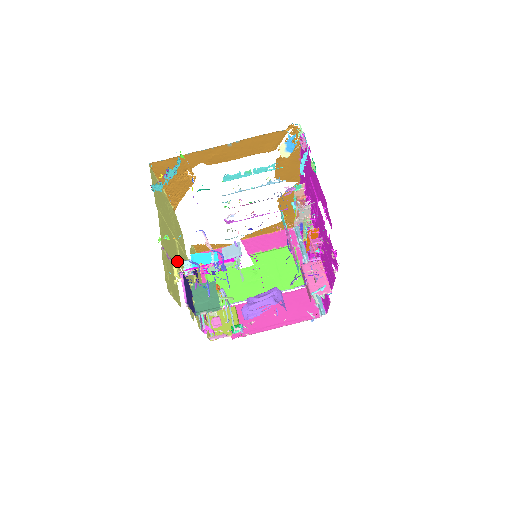
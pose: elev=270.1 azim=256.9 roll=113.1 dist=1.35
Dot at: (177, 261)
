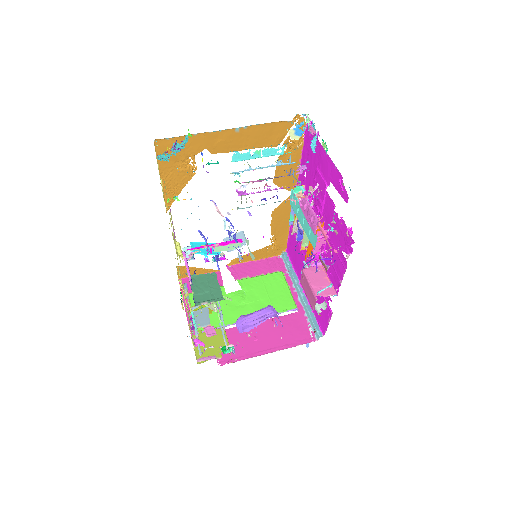
Dot at: occluded
